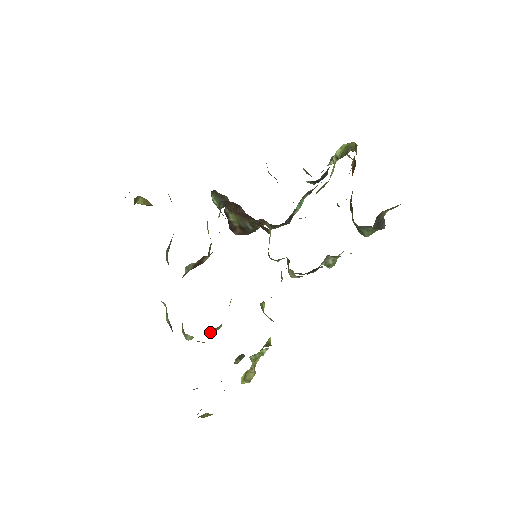
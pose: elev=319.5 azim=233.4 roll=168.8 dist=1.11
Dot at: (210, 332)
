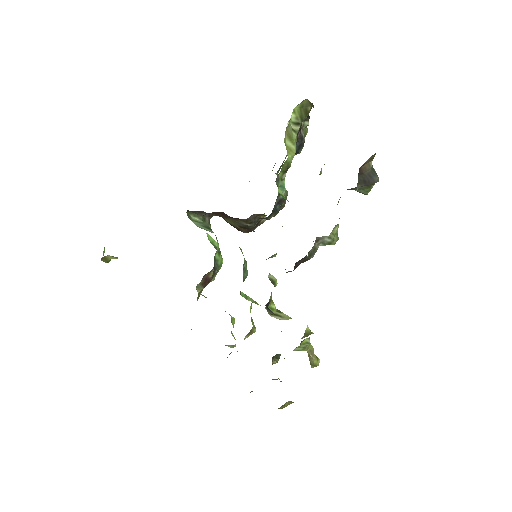
Dot at: (245, 338)
